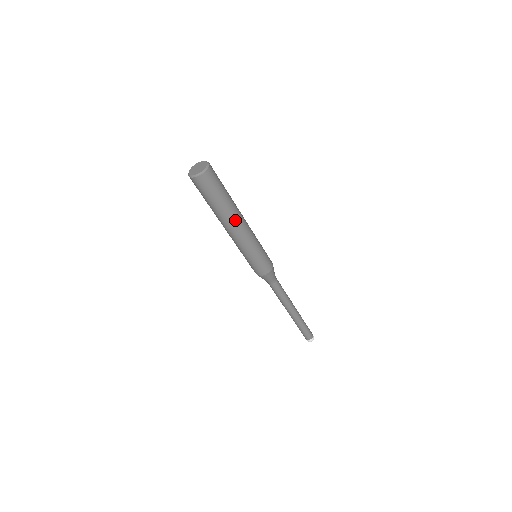
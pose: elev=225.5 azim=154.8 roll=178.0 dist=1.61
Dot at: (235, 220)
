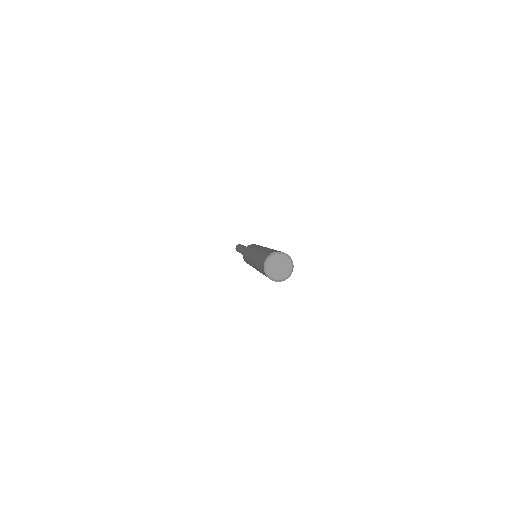
Dot at: occluded
